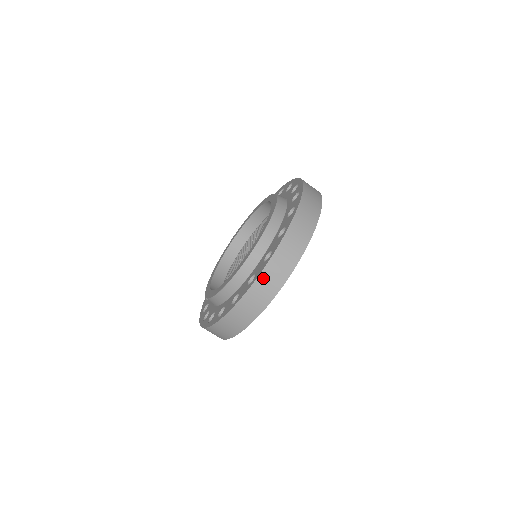
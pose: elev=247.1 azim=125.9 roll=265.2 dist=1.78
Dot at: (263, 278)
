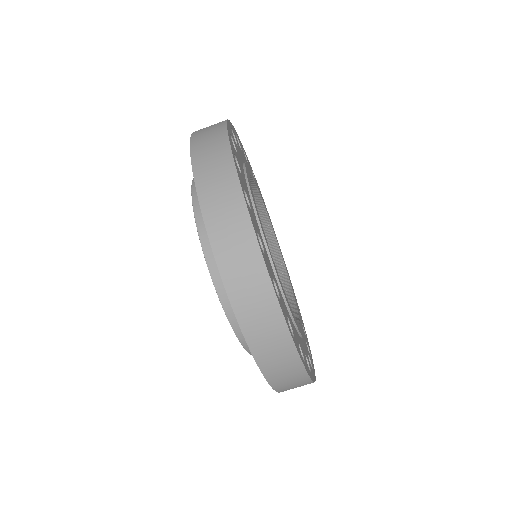
Dot at: (254, 338)
